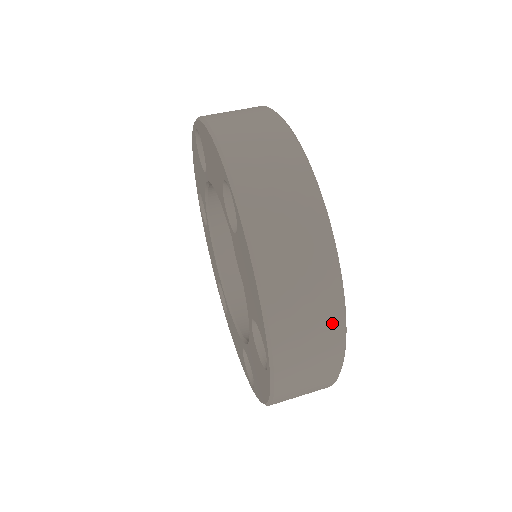
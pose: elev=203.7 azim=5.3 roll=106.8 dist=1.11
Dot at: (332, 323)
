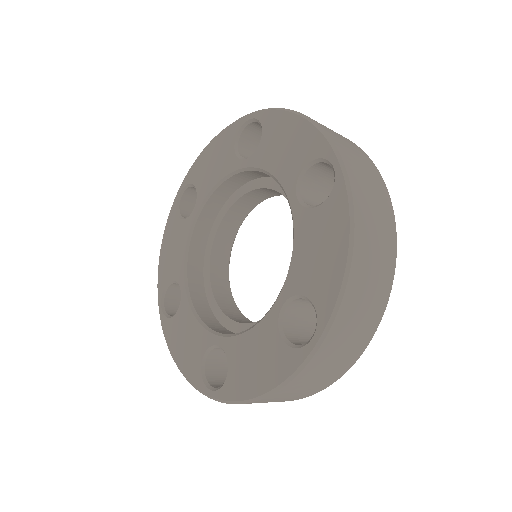
Dot at: (376, 314)
